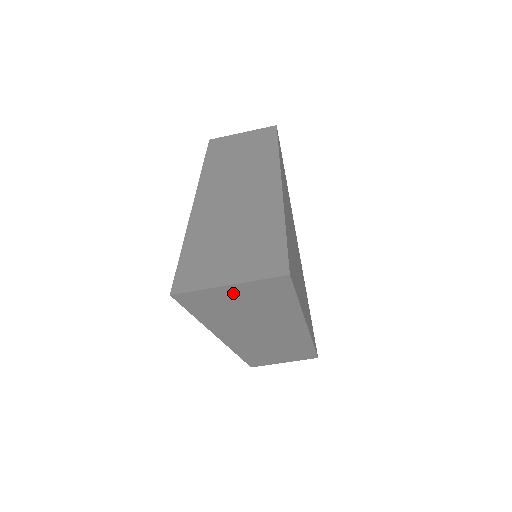
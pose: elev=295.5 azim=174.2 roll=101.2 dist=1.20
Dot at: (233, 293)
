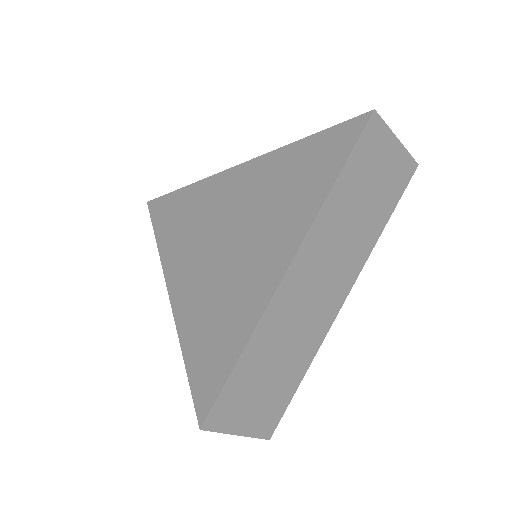
Dot at: (388, 156)
